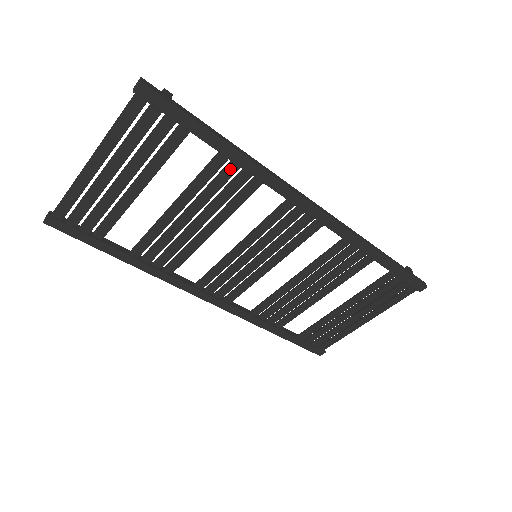
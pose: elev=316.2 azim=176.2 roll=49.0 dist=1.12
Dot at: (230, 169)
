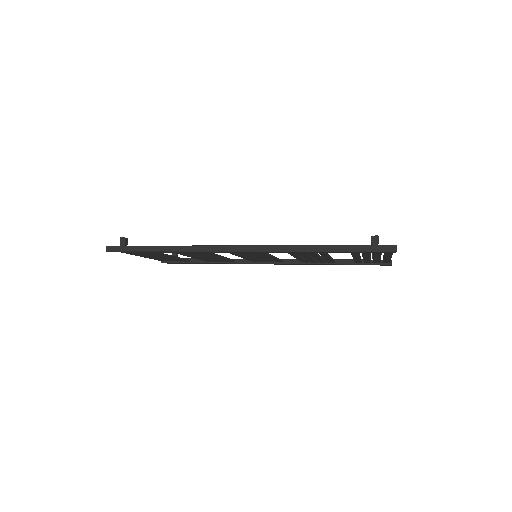
Dot at: occluded
